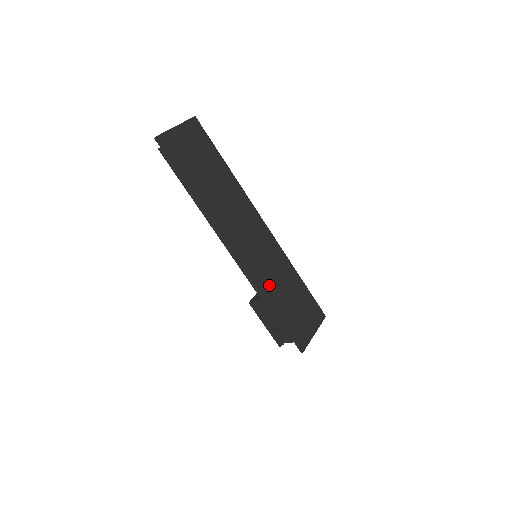
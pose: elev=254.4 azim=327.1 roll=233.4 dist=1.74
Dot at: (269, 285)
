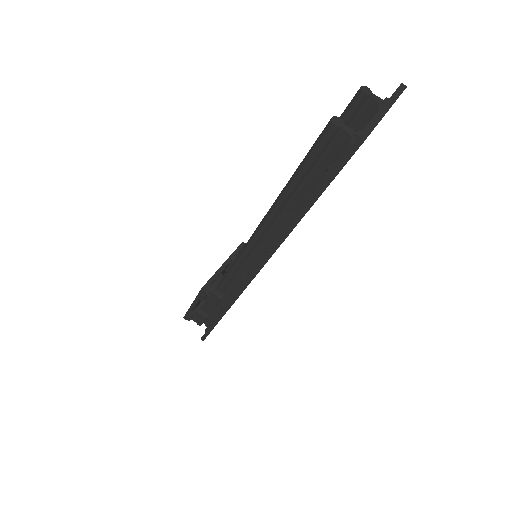
Dot at: occluded
